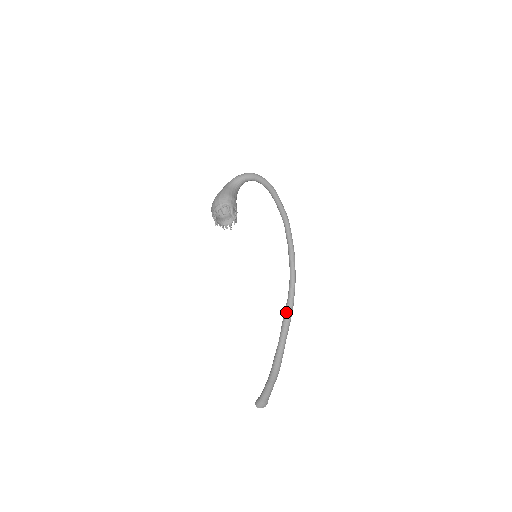
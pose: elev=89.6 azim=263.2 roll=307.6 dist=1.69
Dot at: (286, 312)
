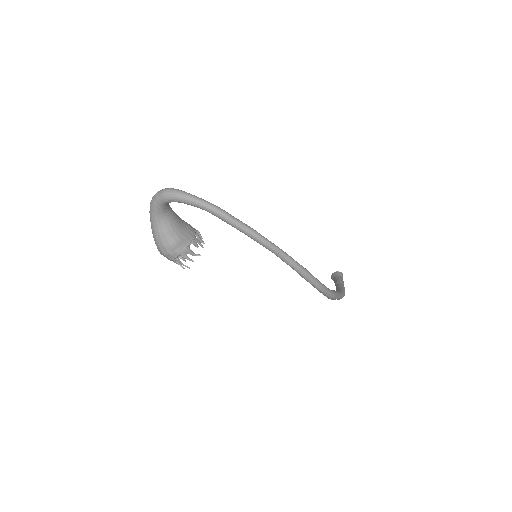
Dot at: occluded
